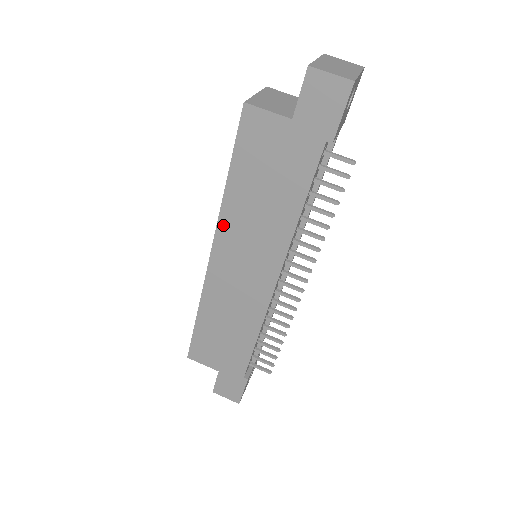
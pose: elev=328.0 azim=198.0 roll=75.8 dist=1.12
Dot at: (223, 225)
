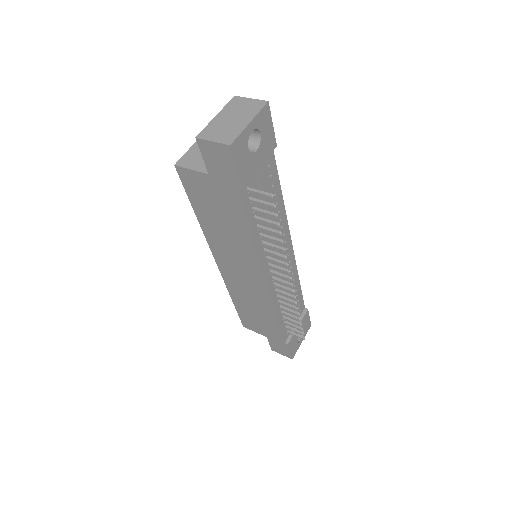
Dot at: (212, 244)
